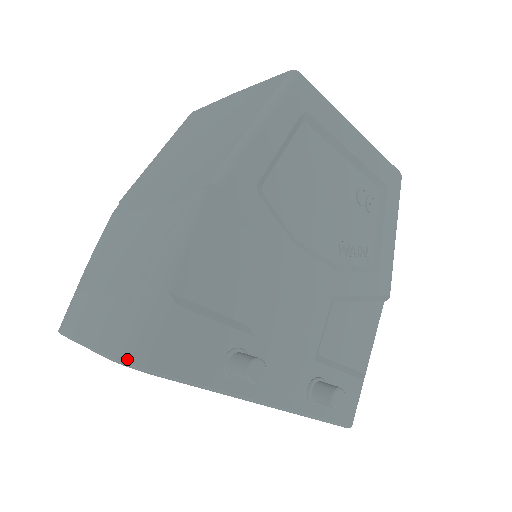
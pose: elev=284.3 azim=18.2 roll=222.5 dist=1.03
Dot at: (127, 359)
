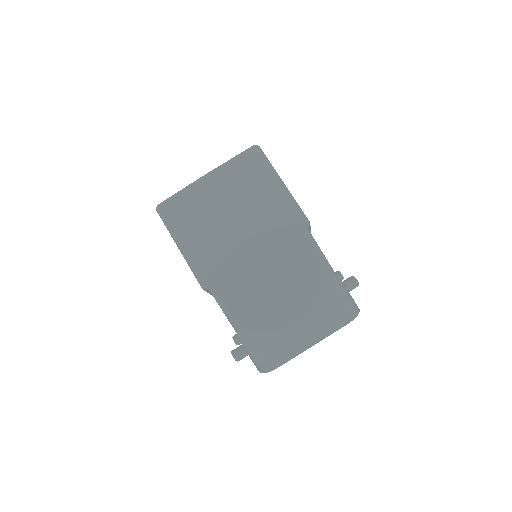
Dot at: (356, 314)
